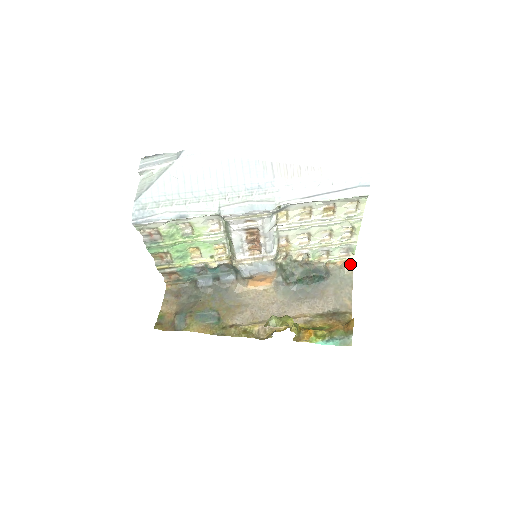
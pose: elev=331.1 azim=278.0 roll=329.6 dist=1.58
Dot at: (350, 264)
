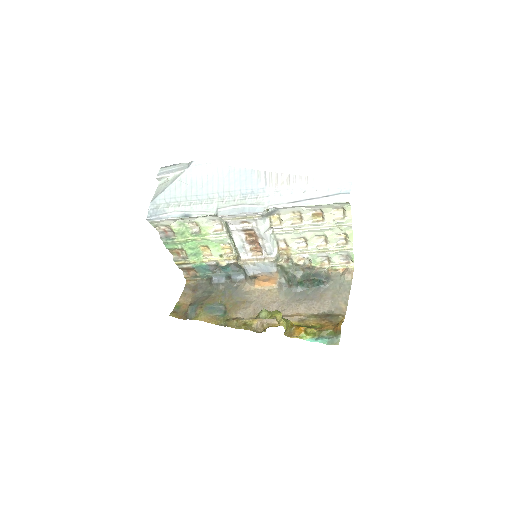
Dot at: (350, 271)
